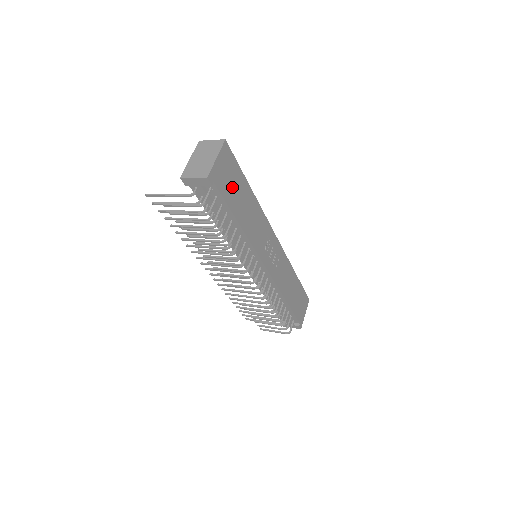
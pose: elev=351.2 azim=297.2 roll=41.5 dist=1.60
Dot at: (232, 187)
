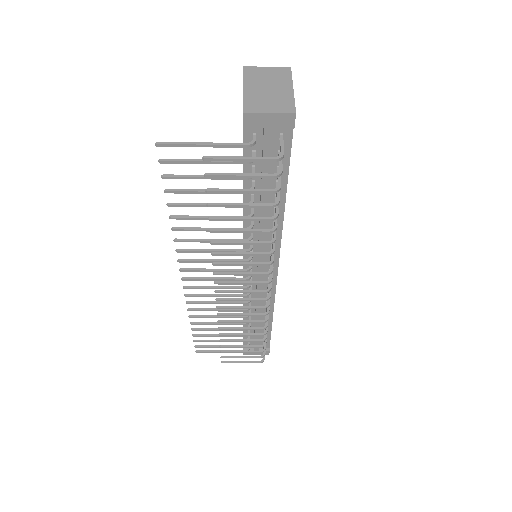
Dot at: occluded
